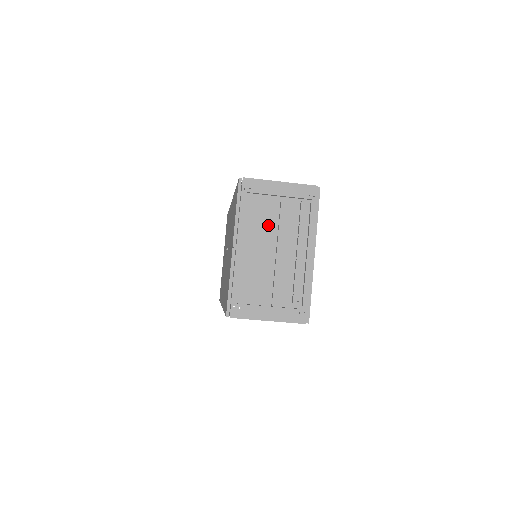
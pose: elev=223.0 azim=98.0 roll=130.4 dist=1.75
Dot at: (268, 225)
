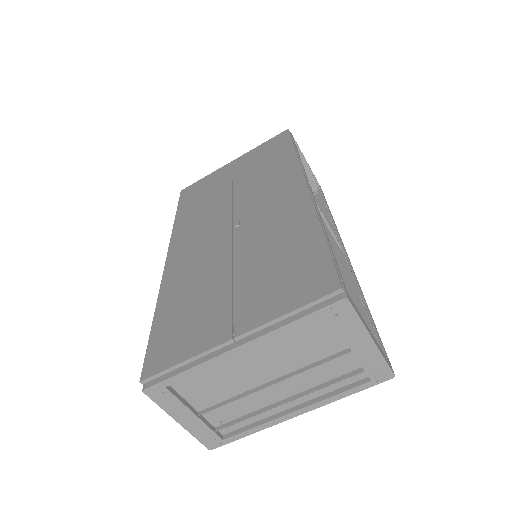
Dot at: (299, 356)
